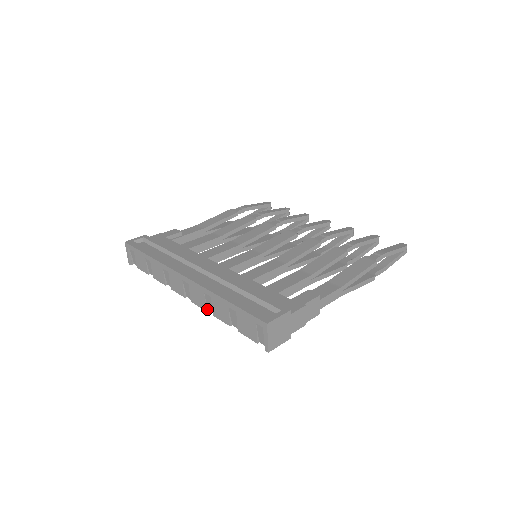
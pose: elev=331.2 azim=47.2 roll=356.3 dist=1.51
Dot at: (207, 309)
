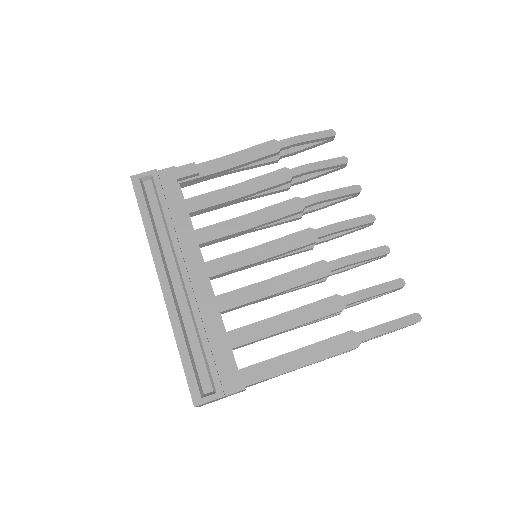
Dot at: occluded
